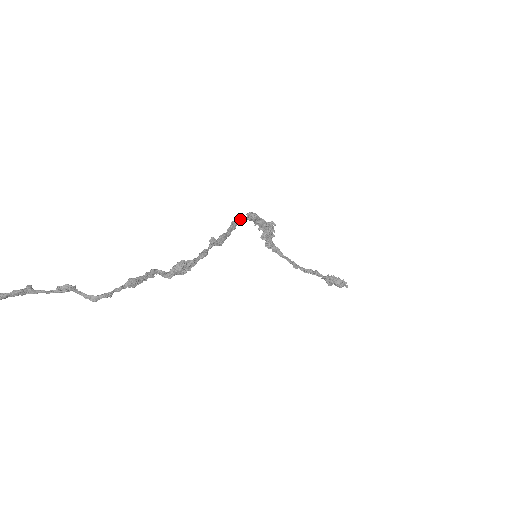
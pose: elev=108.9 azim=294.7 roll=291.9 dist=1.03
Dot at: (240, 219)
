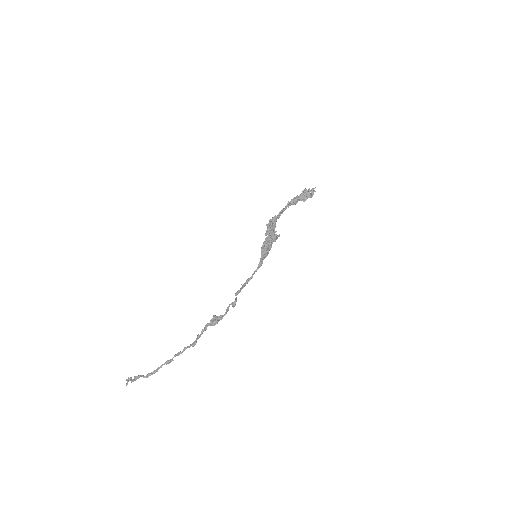
Dot at: occluded
